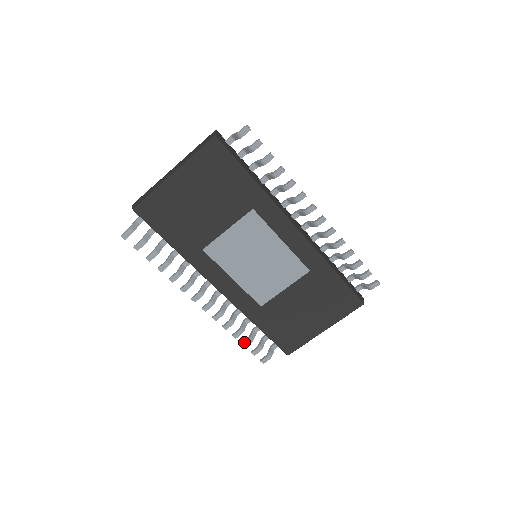
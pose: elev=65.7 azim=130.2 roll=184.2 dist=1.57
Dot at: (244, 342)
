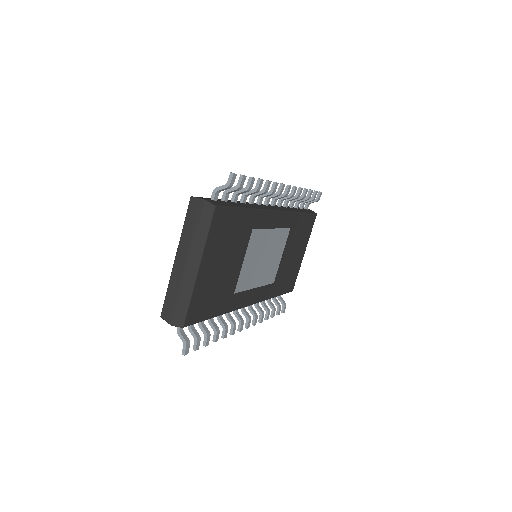
Dot at: (272, 315)
